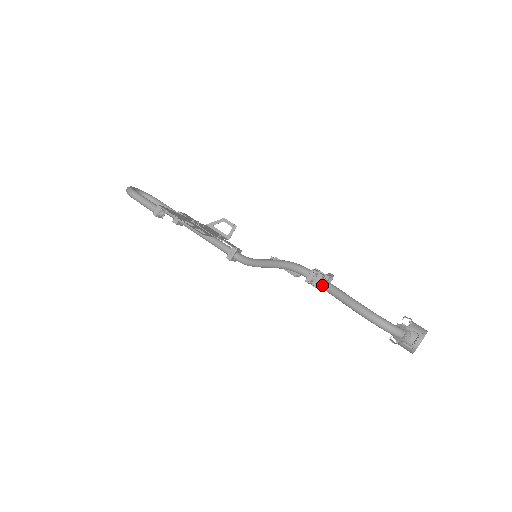
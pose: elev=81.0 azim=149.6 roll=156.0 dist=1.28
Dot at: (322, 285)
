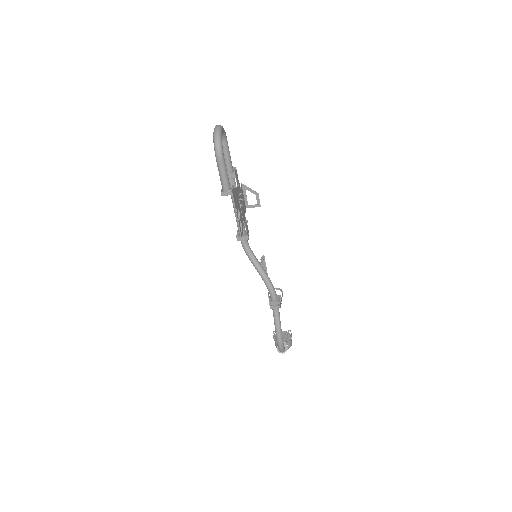
Dot at: (275, 311)
